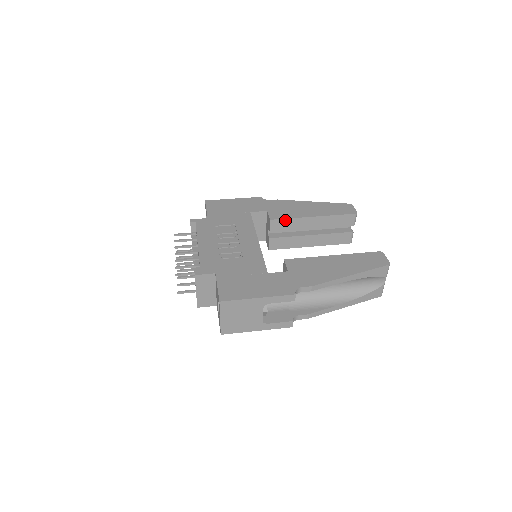
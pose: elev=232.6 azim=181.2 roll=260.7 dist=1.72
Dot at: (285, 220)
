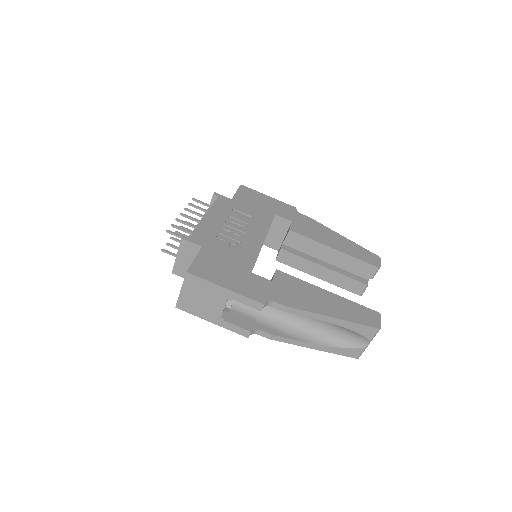
Dot at: (304, 238)
